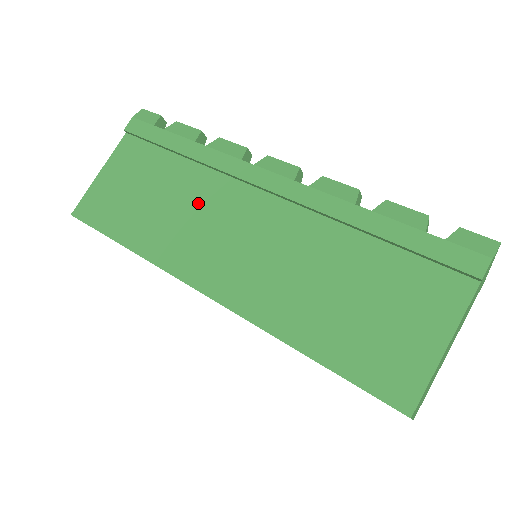
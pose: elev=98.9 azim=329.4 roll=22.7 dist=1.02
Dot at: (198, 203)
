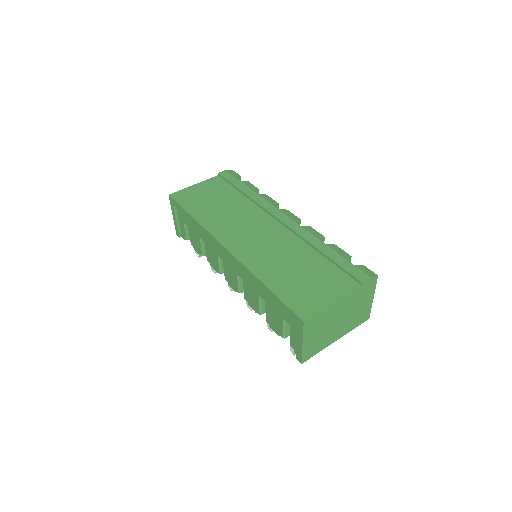
Dot at: (242, 214)
